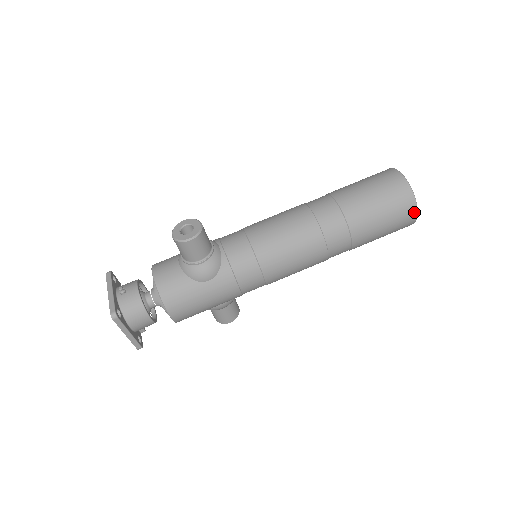
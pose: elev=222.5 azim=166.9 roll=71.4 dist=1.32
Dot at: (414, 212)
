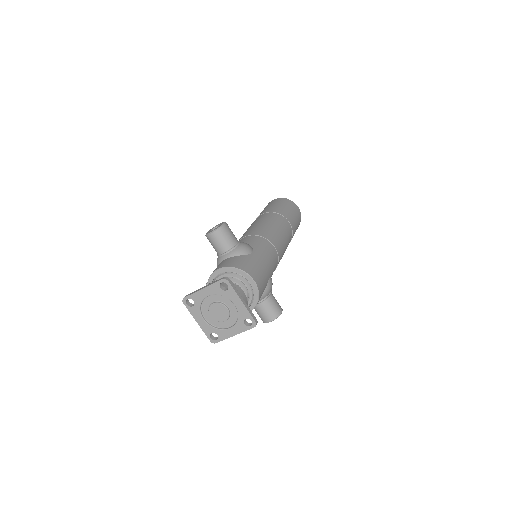
Dot at: (297, 206)
